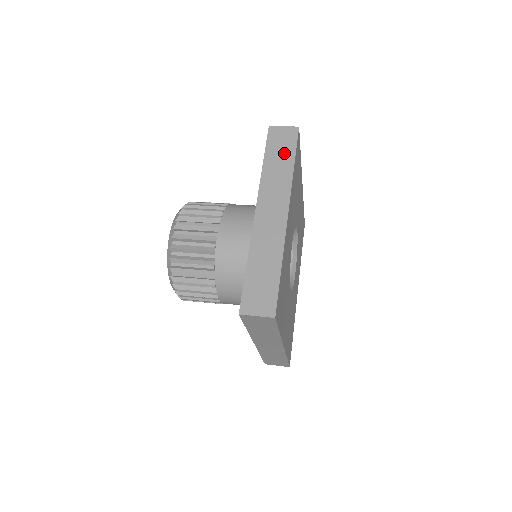
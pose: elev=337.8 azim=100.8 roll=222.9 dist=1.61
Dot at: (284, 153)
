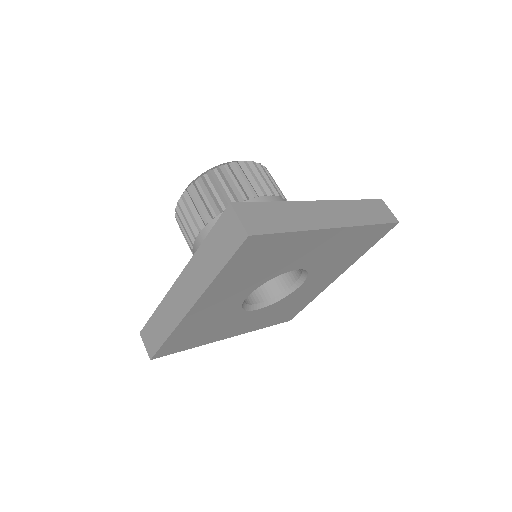
Dot at: (220, 251)
